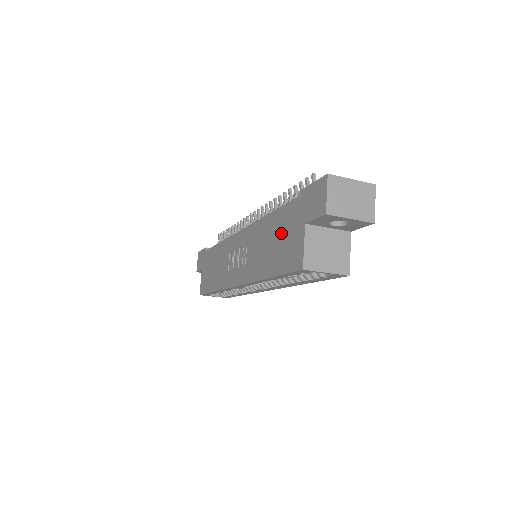
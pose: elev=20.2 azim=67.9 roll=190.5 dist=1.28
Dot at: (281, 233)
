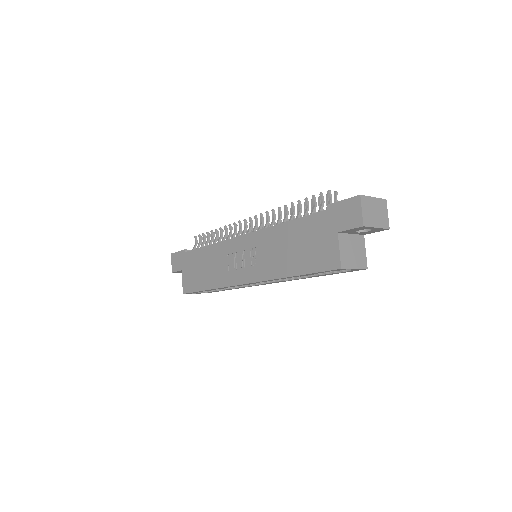
Dot at: (306, 239)
